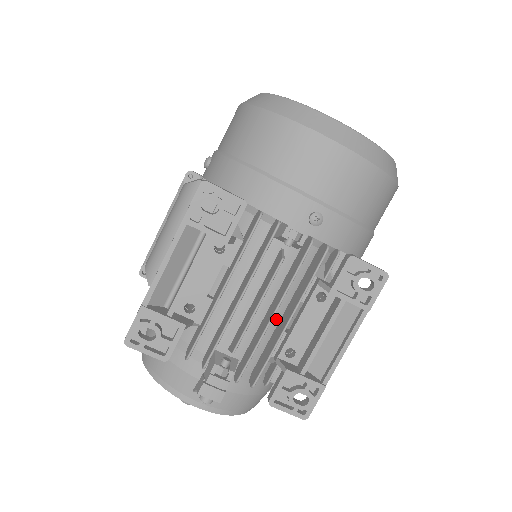
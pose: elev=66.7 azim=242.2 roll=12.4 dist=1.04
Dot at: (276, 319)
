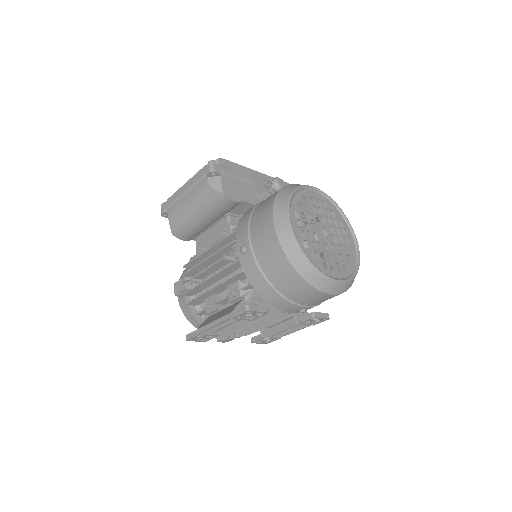
Dot at: occluded
